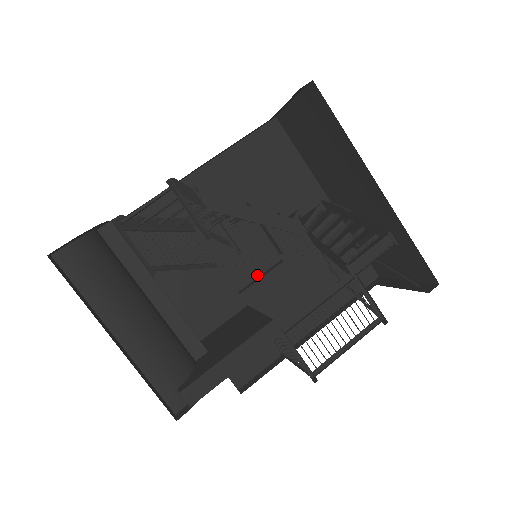
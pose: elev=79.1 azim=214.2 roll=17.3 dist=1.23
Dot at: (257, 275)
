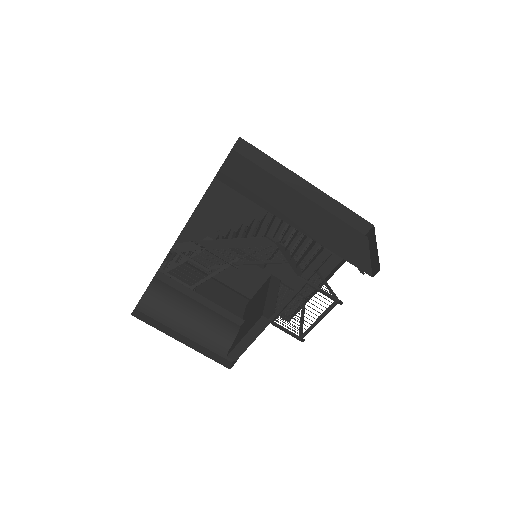
Dot at: occluded
